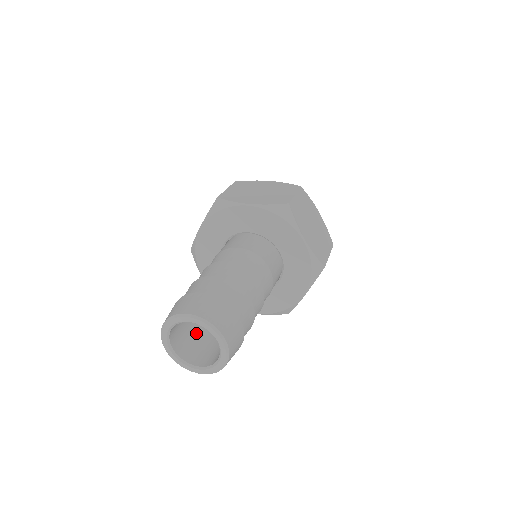
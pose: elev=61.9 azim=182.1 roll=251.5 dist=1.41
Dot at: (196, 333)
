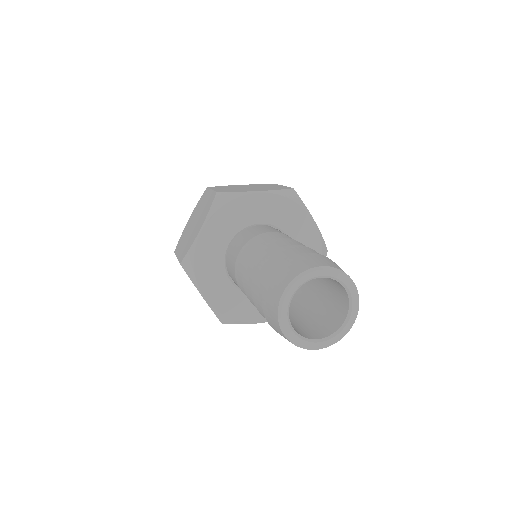
Dot at: occluded
